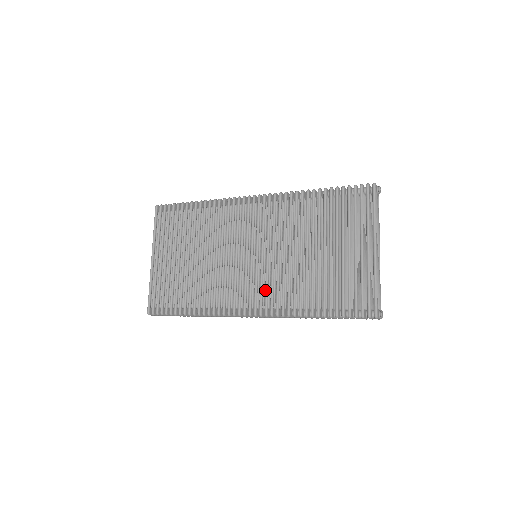
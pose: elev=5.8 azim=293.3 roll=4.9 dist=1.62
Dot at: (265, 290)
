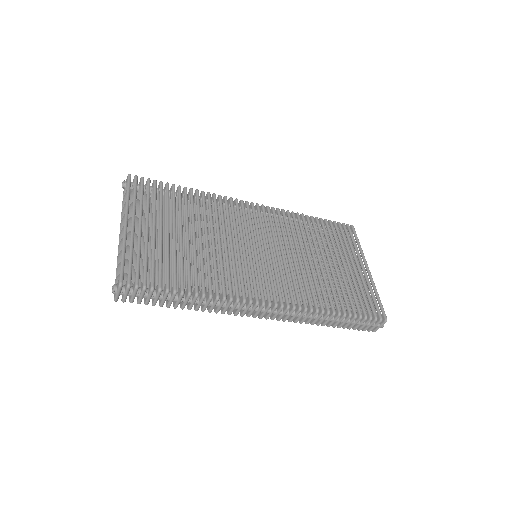
Dot at: (283, 283)
